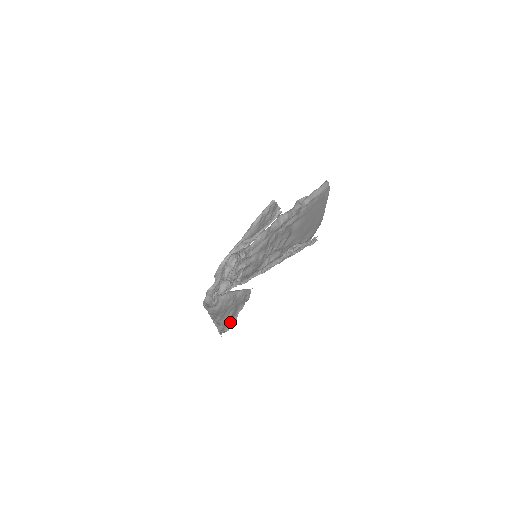
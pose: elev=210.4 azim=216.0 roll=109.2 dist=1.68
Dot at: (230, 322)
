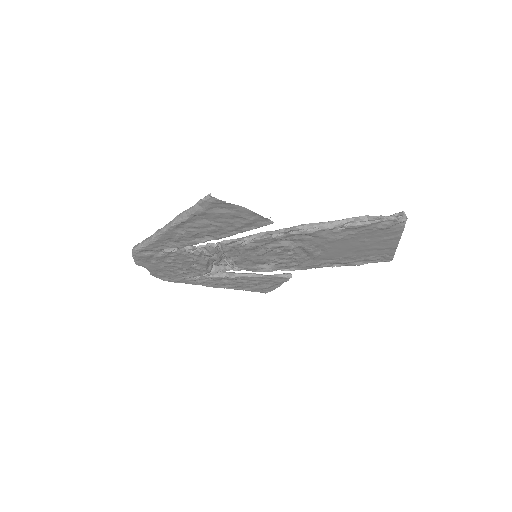
Dot at: (229, 203)
